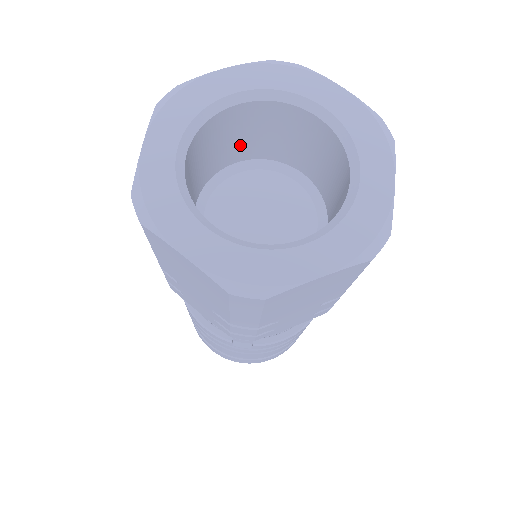
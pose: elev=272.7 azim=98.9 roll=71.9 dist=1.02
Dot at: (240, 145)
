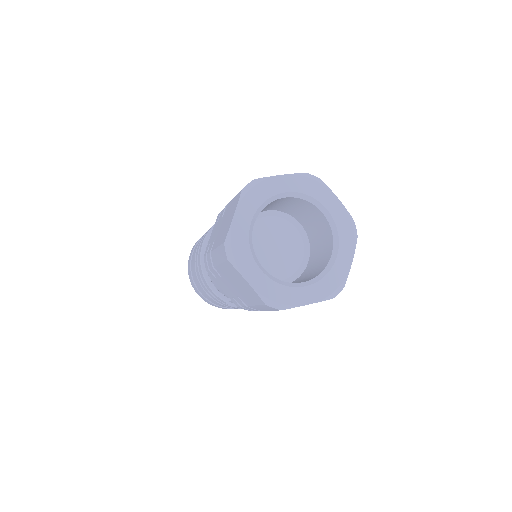
Dot at: (273, 206)
